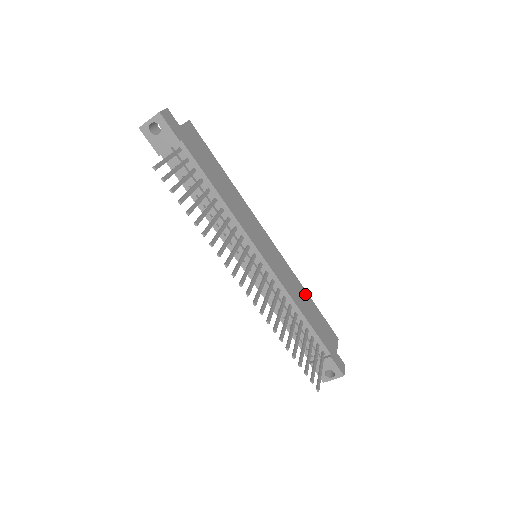
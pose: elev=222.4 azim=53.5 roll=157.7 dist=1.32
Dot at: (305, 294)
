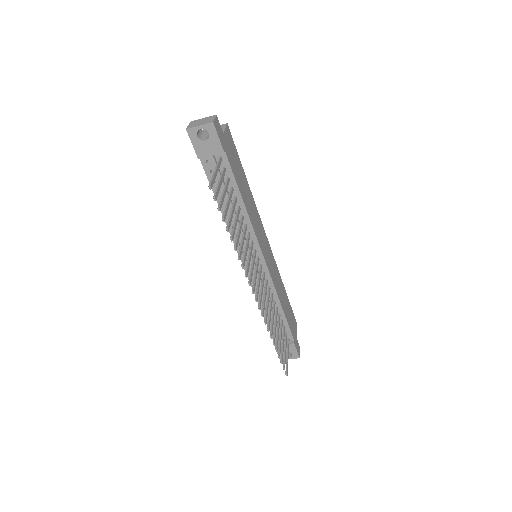
Dot at: (283, 288)
